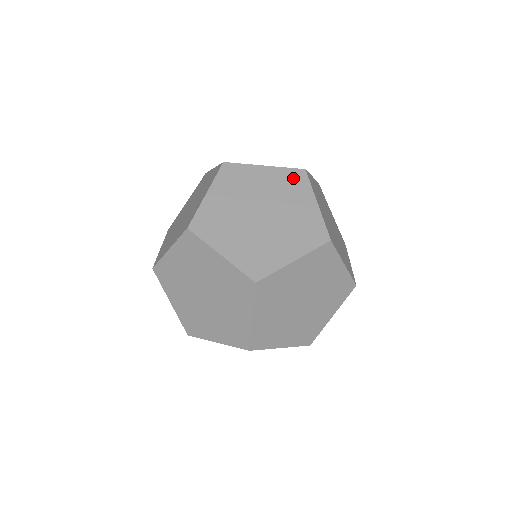
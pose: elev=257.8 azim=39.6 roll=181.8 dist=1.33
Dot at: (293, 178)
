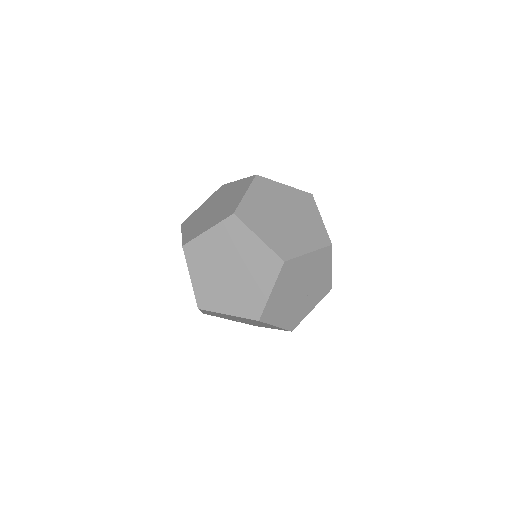
Dot at: (219, 191)
